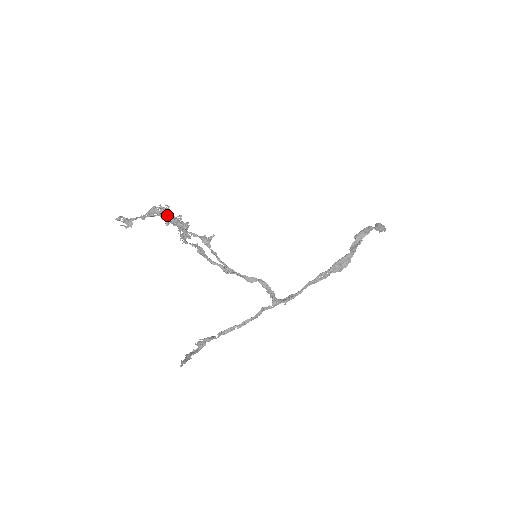
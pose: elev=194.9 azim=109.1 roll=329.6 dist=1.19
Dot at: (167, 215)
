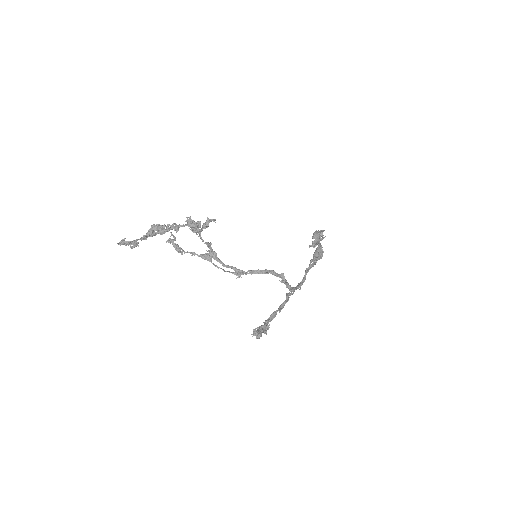
Dot at: (173, 223)
